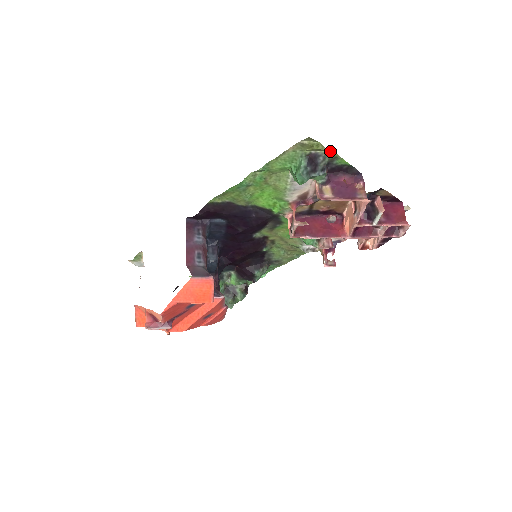
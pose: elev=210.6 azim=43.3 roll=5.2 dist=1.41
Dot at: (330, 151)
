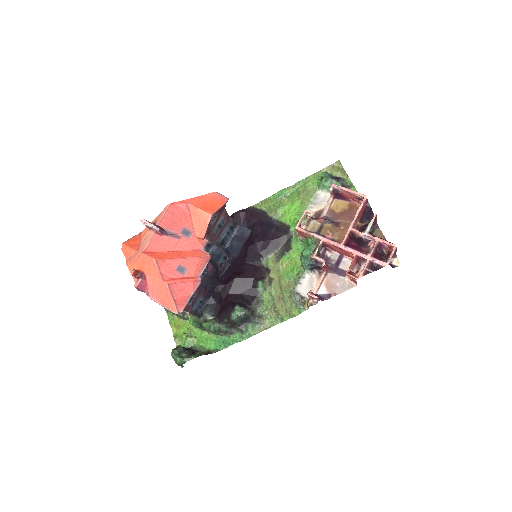
Dot at: (348, 177)
